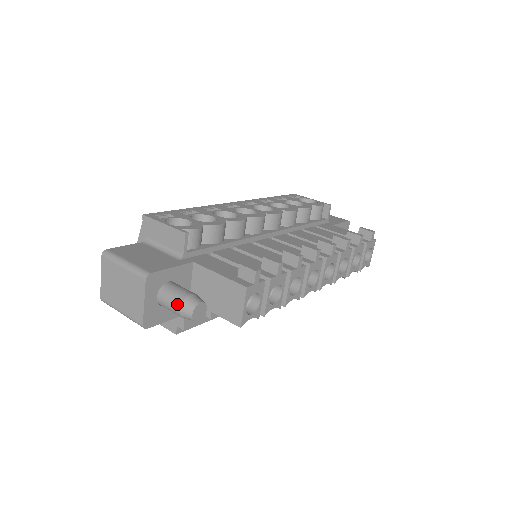
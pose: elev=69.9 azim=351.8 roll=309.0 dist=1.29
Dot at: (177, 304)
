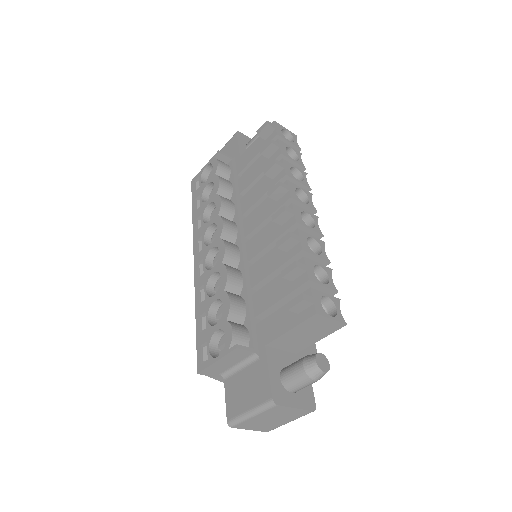
Dot at: (309, 381)
